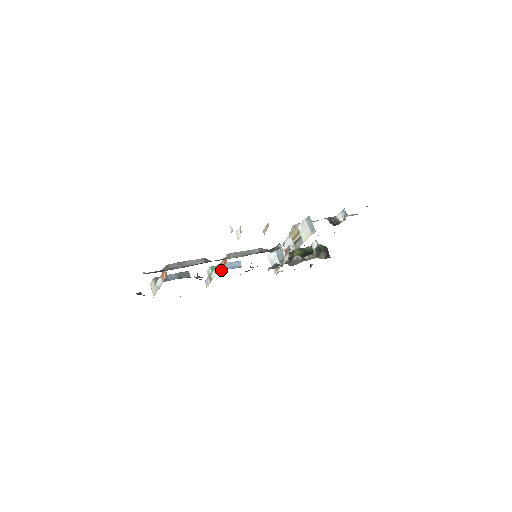
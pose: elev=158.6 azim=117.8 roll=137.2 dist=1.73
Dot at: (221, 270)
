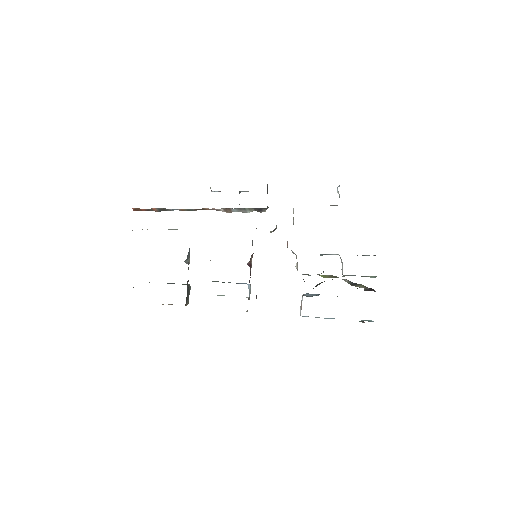
Dot at: occluded
